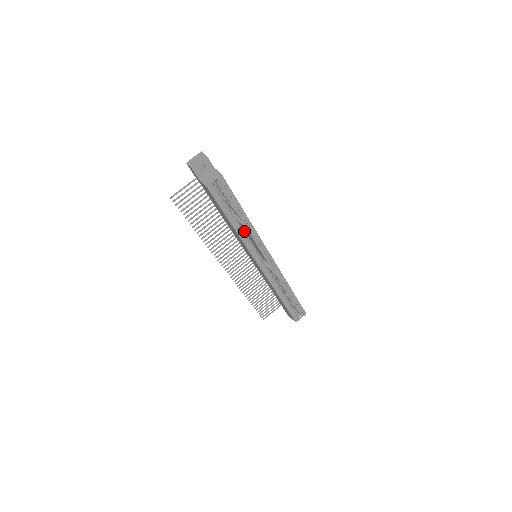
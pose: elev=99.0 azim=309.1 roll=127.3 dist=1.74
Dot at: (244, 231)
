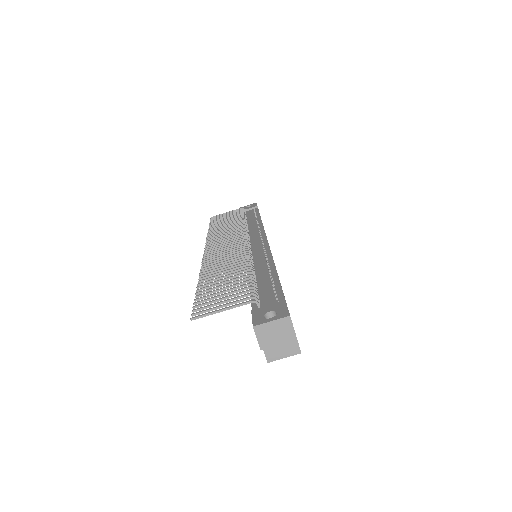
Dot at: occluded
